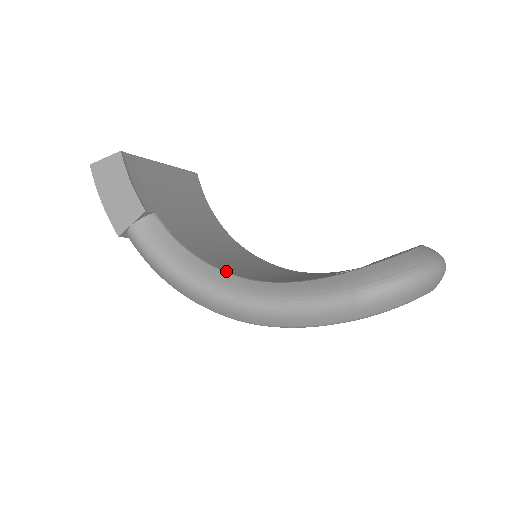
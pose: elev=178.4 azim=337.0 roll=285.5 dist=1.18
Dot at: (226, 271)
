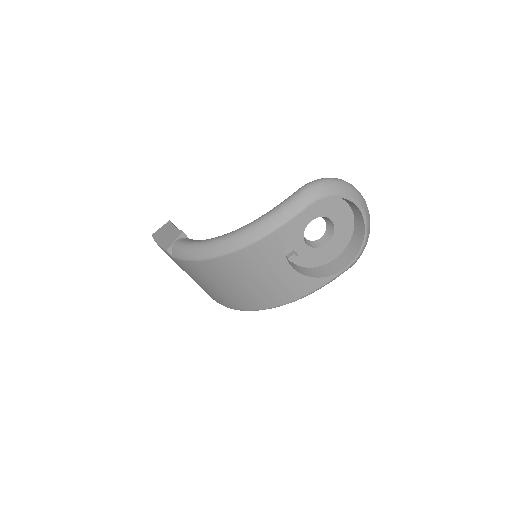
Dot at: occluded
